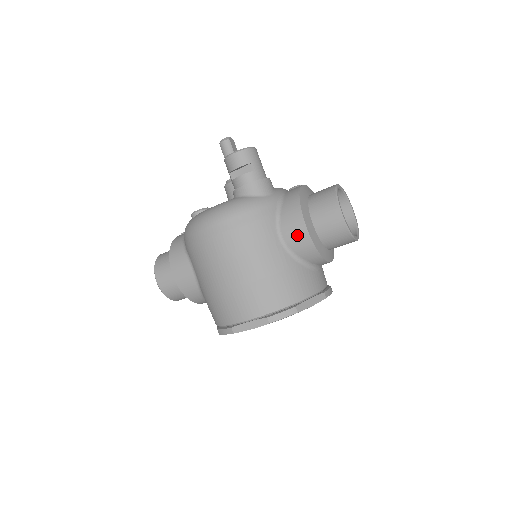
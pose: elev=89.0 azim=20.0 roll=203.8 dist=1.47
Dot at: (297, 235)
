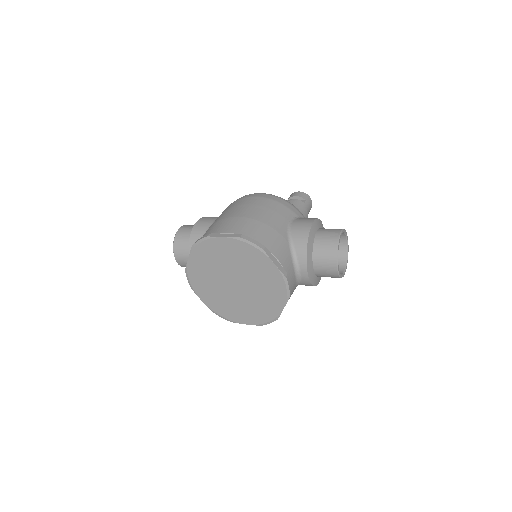
Dot at: (303, 224)
